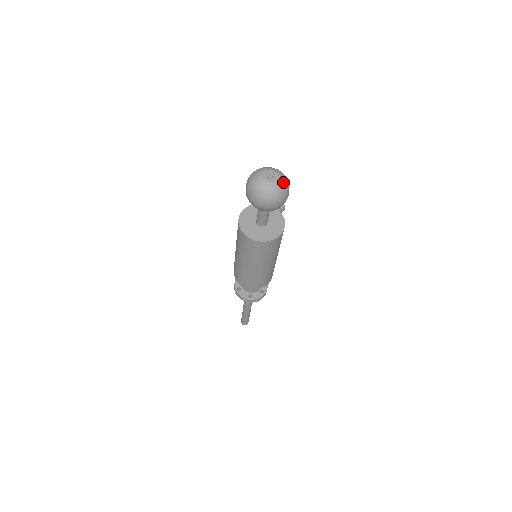
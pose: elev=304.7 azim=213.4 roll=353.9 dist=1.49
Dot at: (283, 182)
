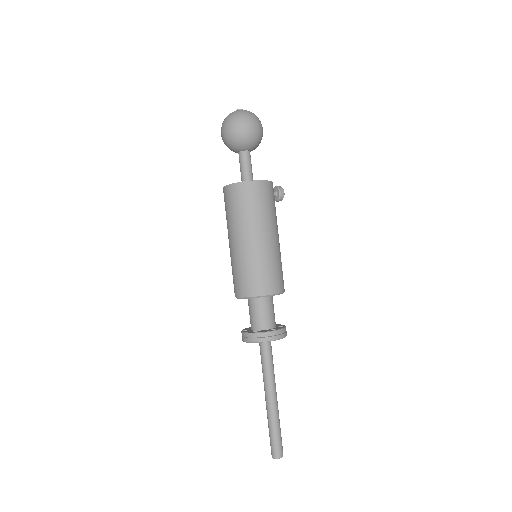
Dot at: (250, 112)
